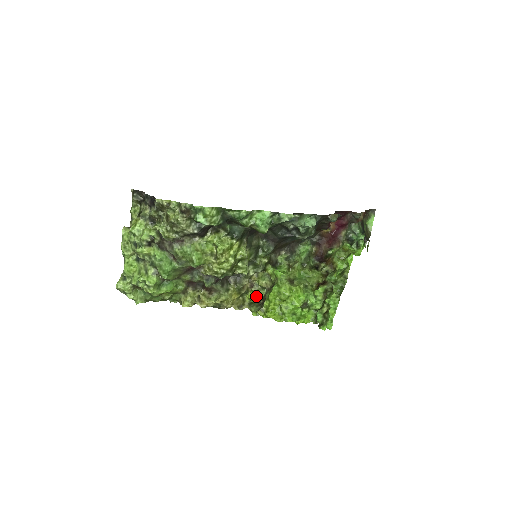
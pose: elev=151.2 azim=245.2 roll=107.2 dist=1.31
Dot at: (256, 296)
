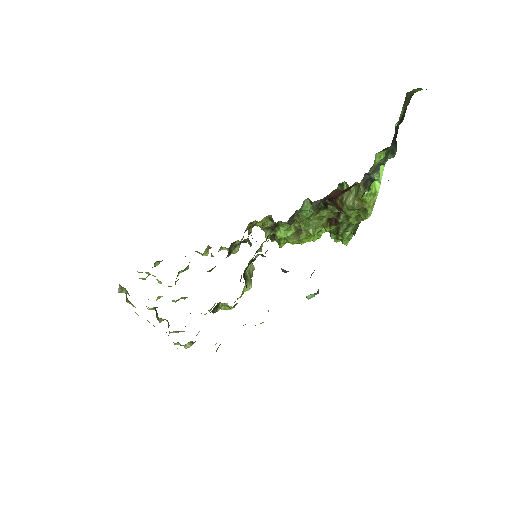
Dot at: (263, 223)
